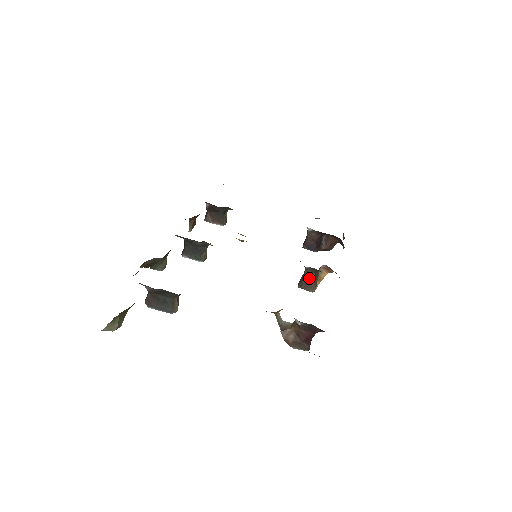
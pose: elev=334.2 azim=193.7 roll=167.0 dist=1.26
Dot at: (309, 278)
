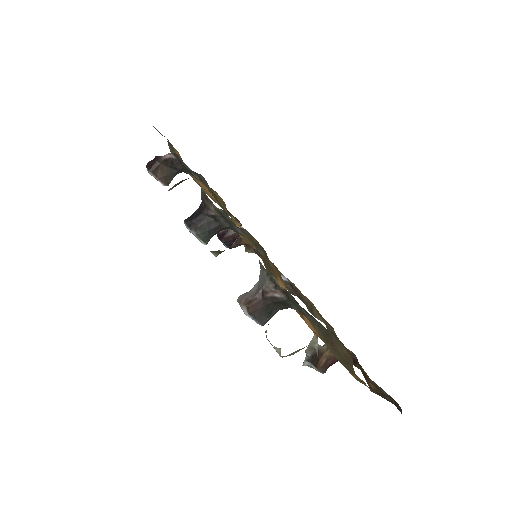
Dot at: occluded
